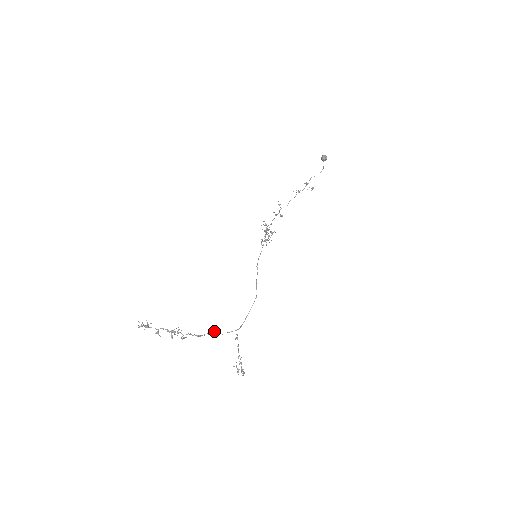
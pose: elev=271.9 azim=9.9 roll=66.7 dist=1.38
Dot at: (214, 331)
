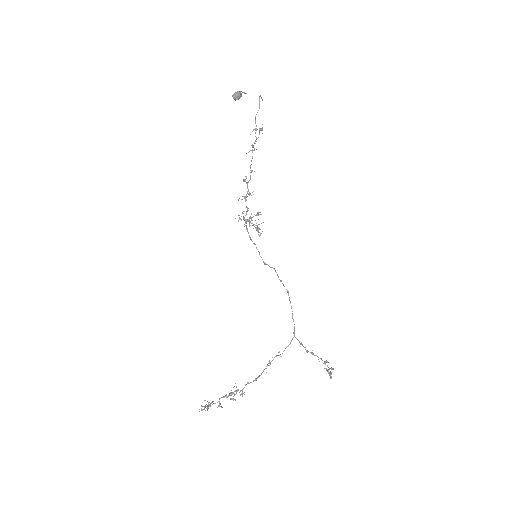
Dot at: occluded
